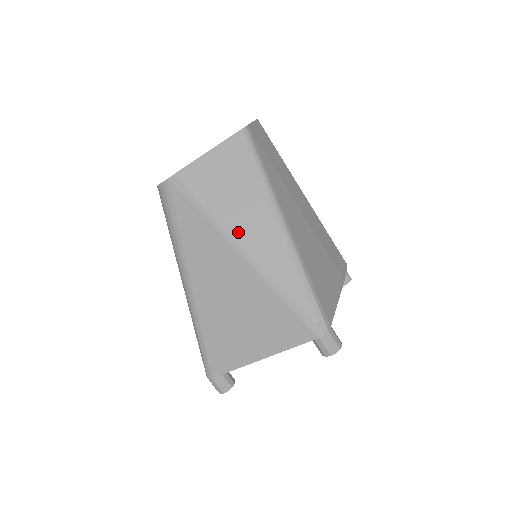
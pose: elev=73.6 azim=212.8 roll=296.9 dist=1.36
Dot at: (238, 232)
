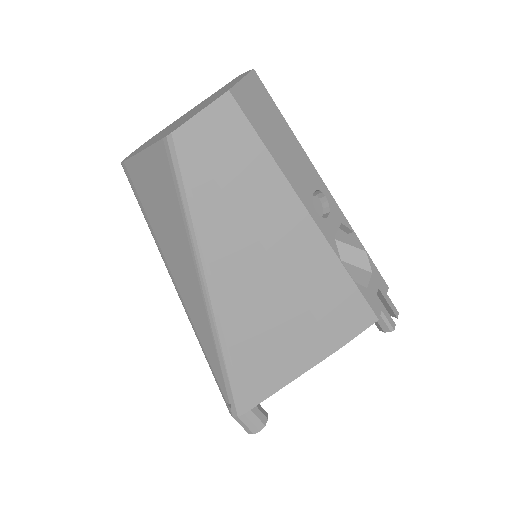
Dot at: (170, 267)
